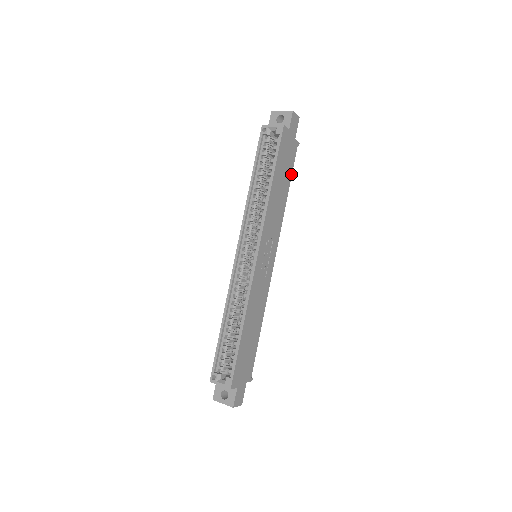
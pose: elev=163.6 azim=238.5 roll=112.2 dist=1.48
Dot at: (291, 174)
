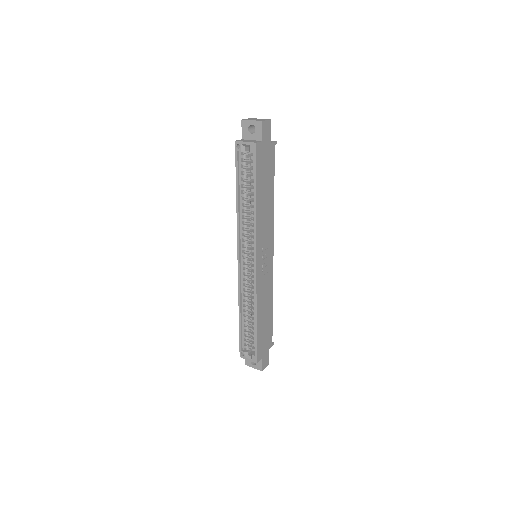
Dot at: (273, 175)
